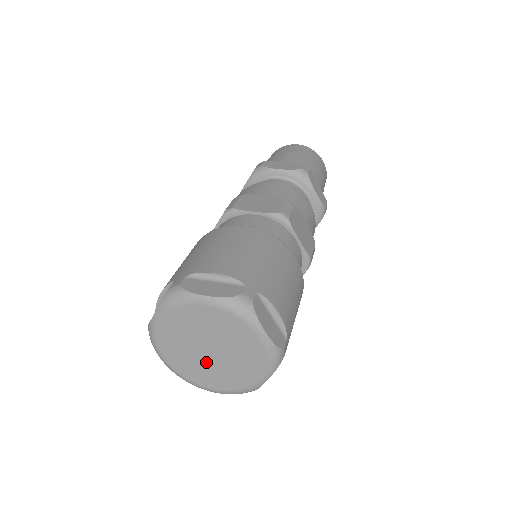
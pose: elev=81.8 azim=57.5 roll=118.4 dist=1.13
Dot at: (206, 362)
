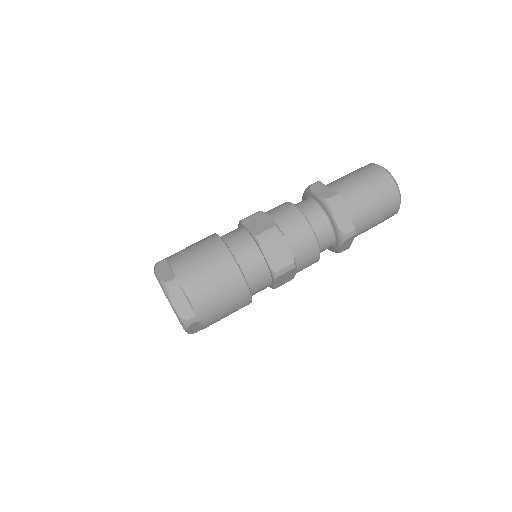
Dot at: occluded
